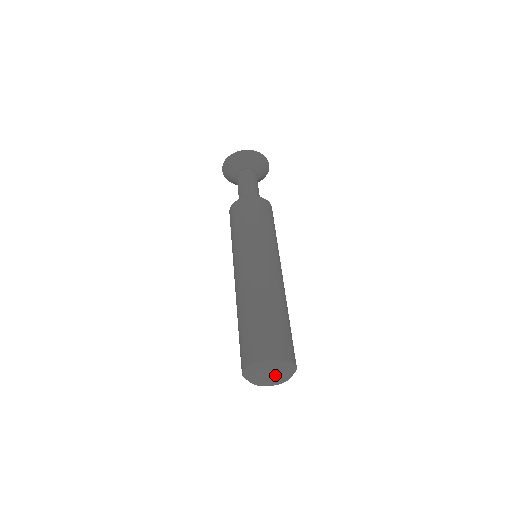
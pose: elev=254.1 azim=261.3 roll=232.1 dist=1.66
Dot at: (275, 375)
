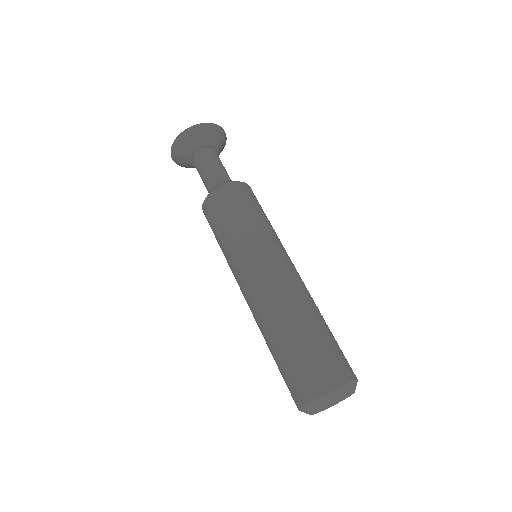
Dot at: (336, 400)
